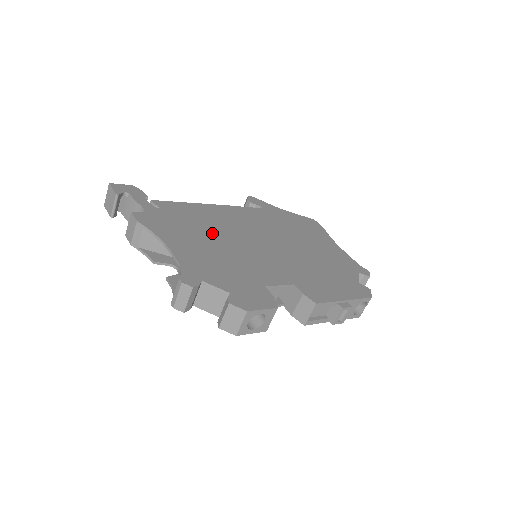
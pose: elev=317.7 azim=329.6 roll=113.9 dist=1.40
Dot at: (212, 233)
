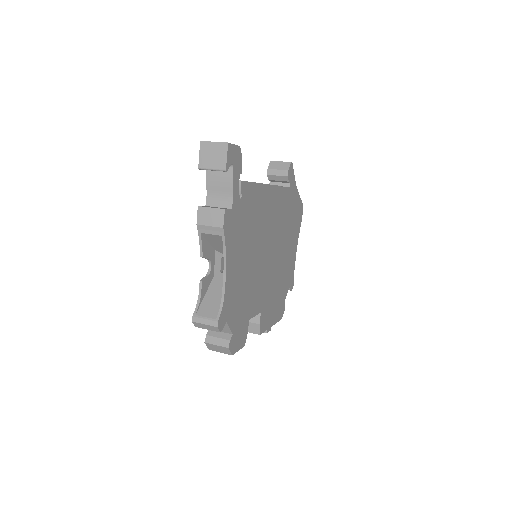
Dot at: (253, 242)
